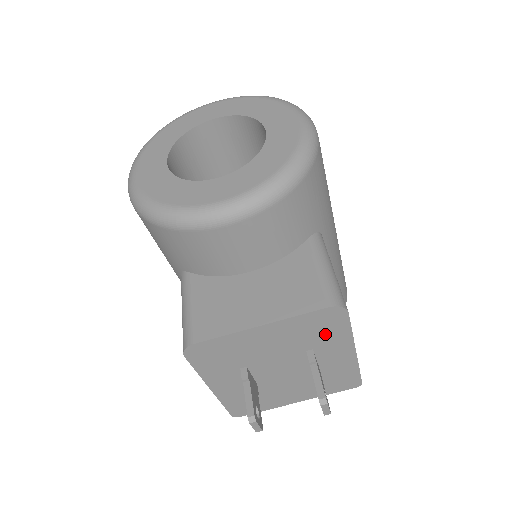
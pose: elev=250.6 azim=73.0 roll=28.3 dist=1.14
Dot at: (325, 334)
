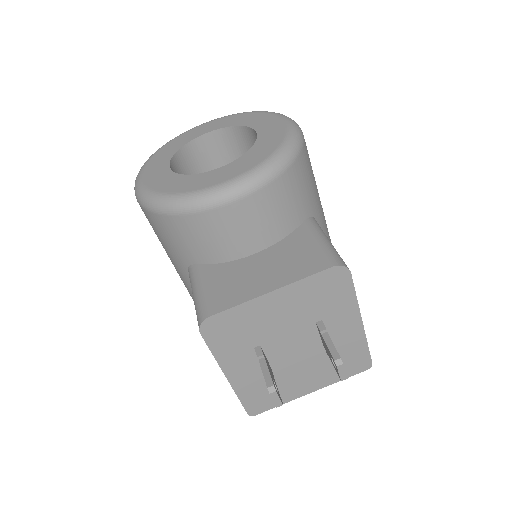
Dot at: (332, 300)
